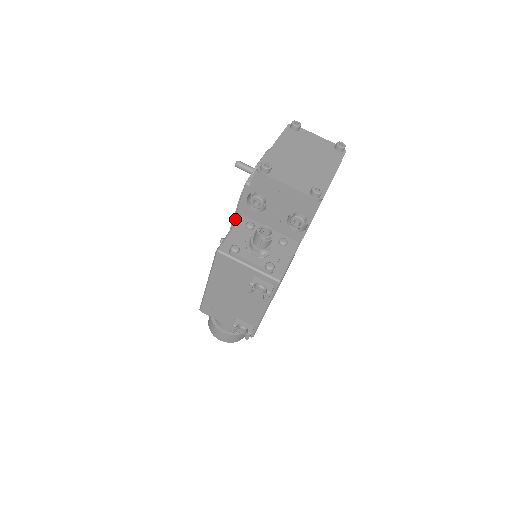
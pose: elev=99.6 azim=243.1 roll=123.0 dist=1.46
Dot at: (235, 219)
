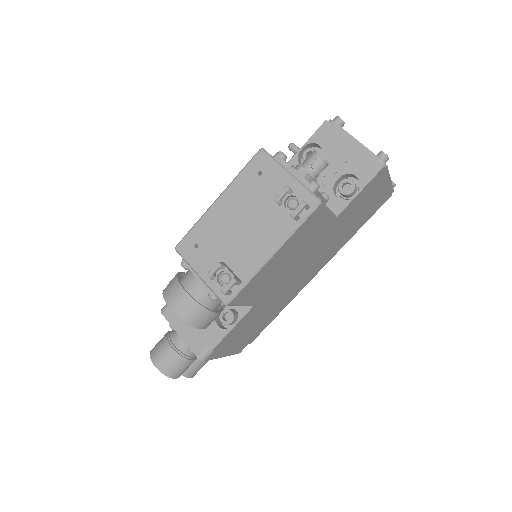
Dot at: occluded
